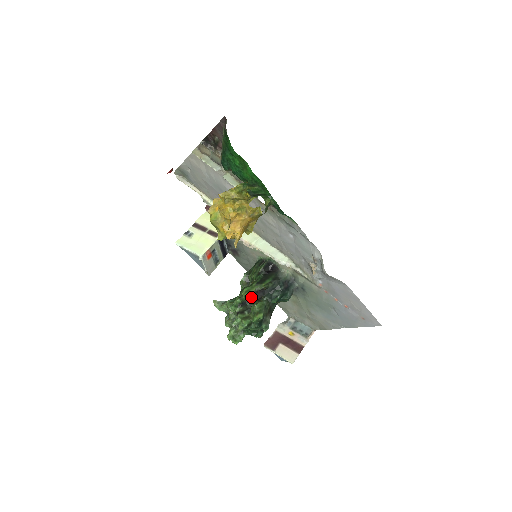
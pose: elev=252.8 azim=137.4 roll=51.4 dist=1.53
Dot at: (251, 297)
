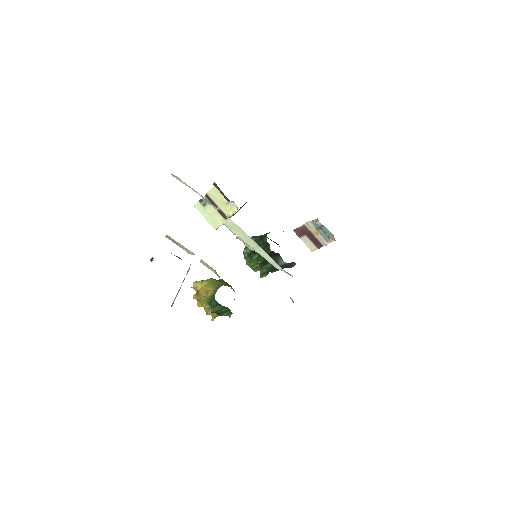
Dot at: occluded
